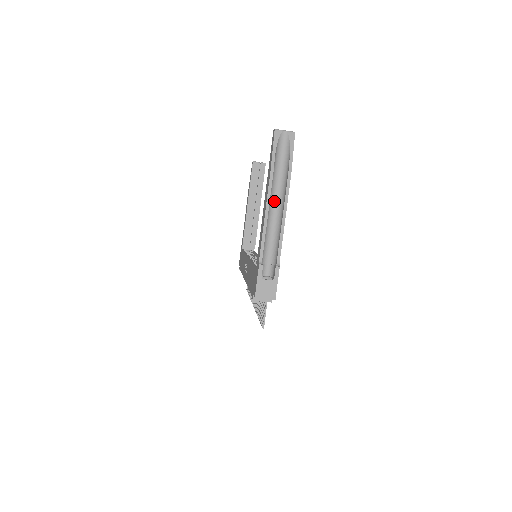
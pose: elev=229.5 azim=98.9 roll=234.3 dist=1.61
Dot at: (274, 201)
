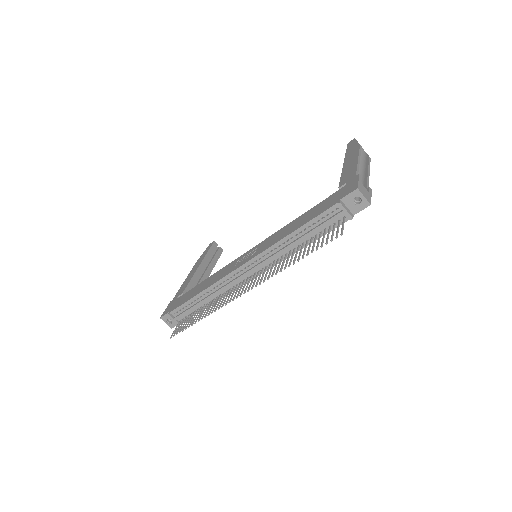
Dot at: occluded
